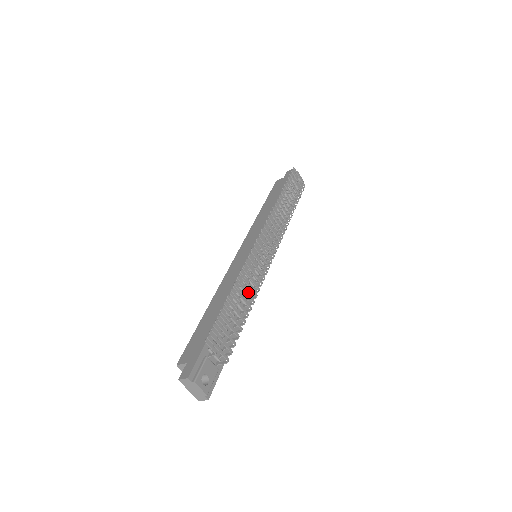
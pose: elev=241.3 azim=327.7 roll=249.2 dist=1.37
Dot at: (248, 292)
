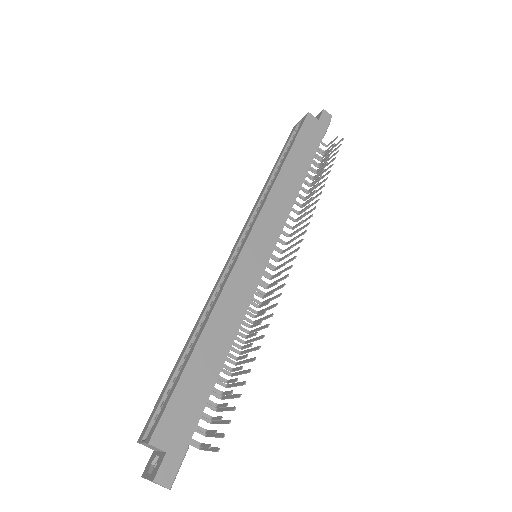
Dot at: occluded
